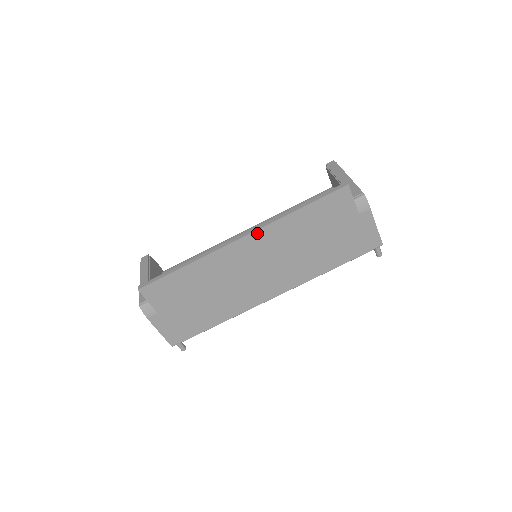
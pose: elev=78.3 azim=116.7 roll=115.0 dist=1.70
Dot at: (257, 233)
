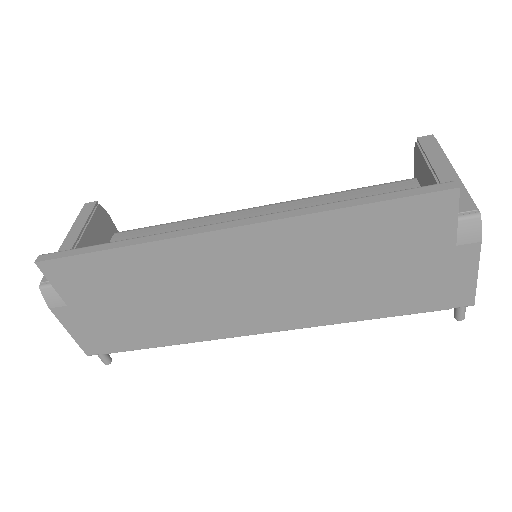
Dot at: (260, 227)
